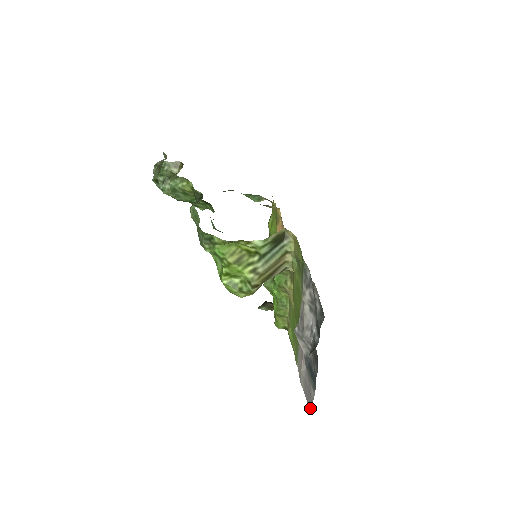
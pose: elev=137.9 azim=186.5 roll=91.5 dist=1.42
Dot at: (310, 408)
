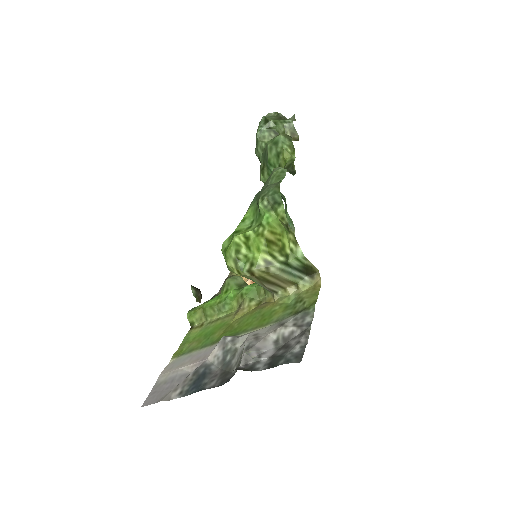
Dot at: (150, 402)
